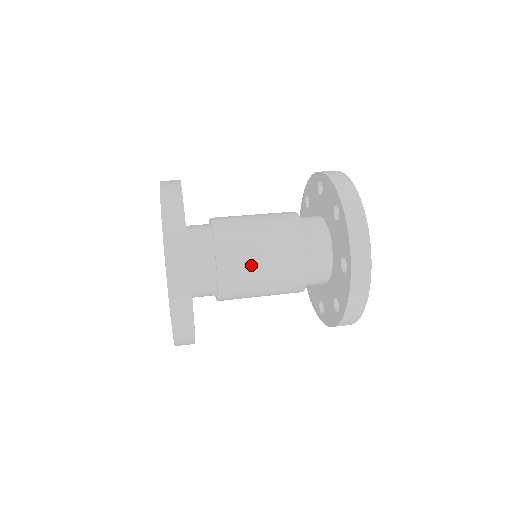
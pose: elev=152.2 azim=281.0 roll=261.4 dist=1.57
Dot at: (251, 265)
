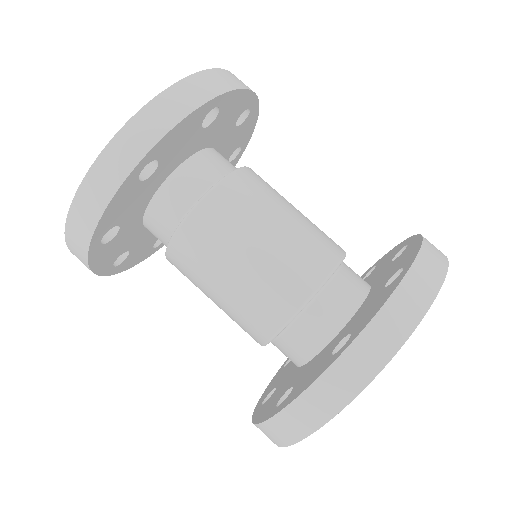
Dot at: occluded
